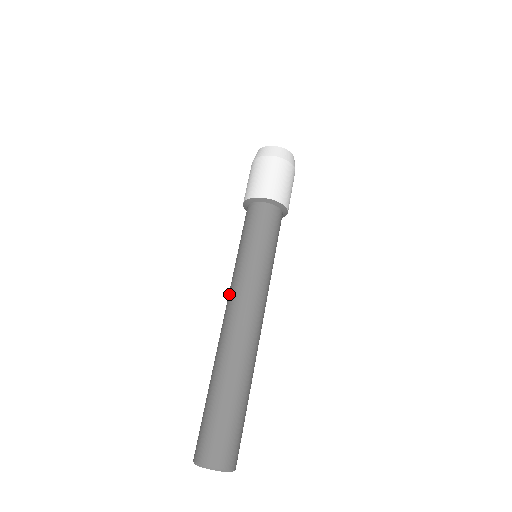
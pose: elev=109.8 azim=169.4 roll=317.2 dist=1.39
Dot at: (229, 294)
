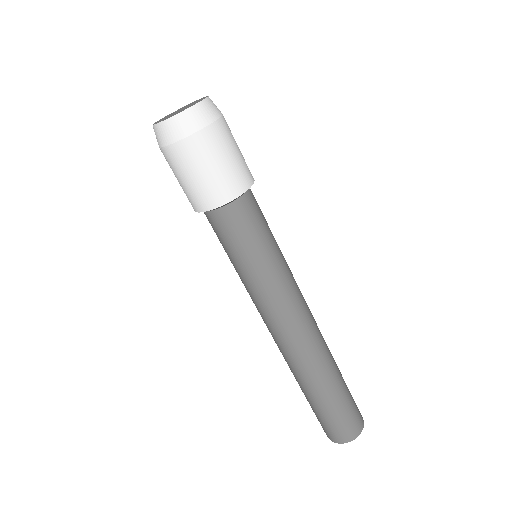
Dot at: (261, 316)
